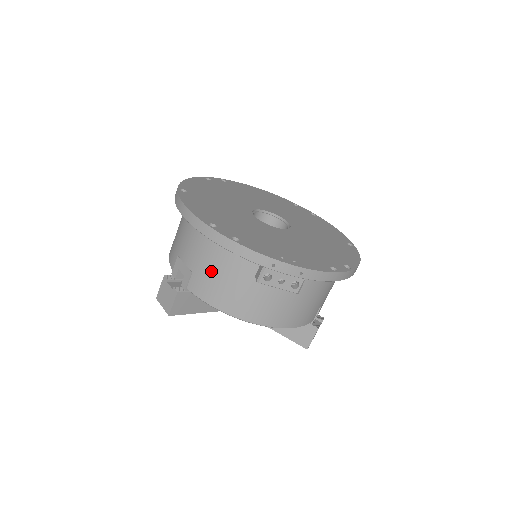
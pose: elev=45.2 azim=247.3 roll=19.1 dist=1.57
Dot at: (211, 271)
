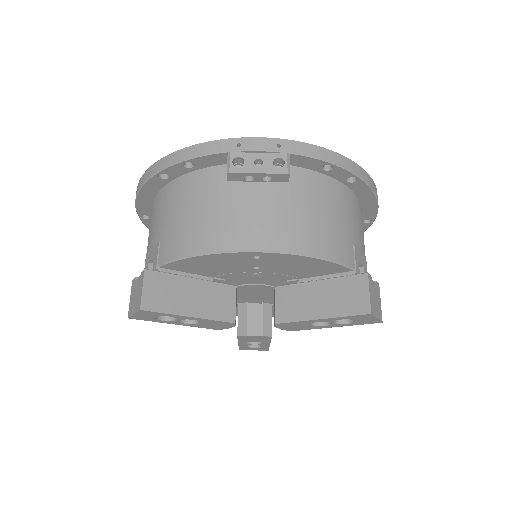
Dot at: (178, 216)
